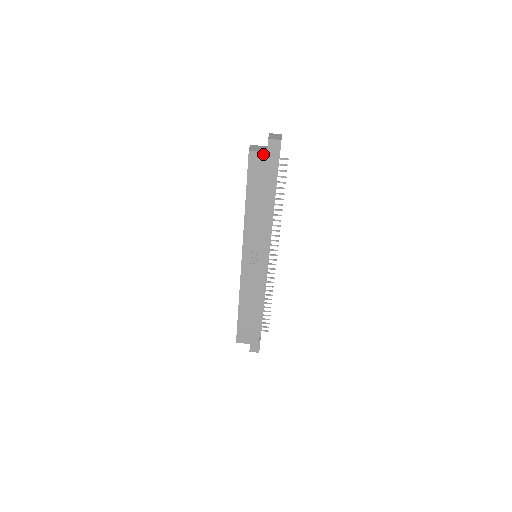
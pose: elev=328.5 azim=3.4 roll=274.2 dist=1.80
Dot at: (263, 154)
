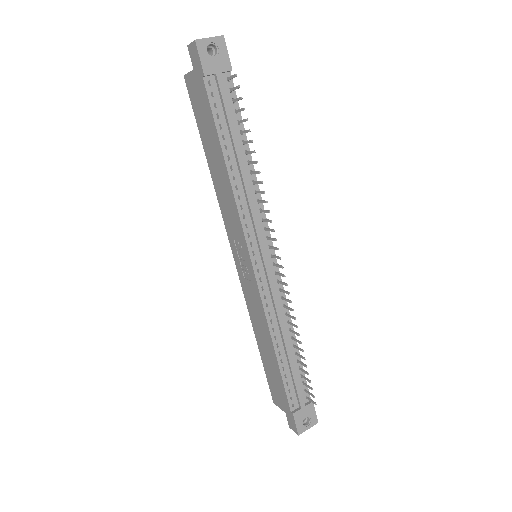
Dot at: (193, 74)
